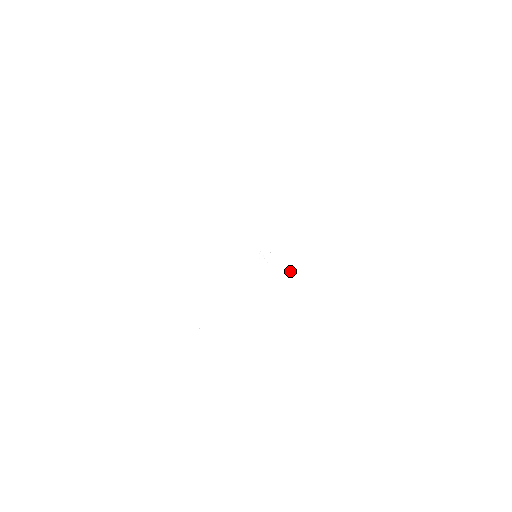
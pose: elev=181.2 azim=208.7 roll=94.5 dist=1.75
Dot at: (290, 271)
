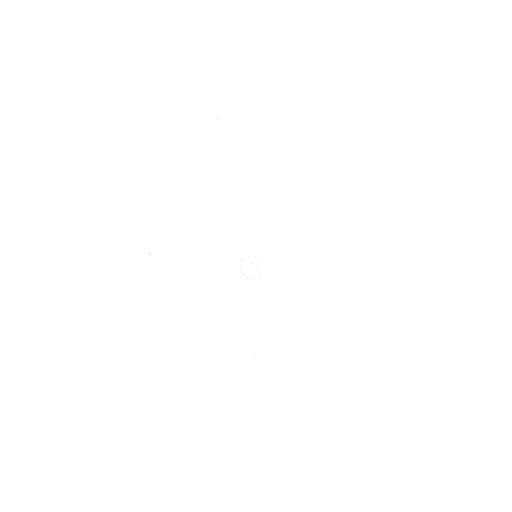
Dot at: (317, 231)
